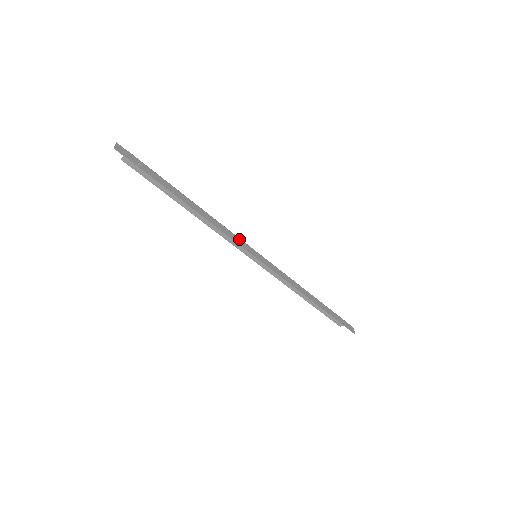
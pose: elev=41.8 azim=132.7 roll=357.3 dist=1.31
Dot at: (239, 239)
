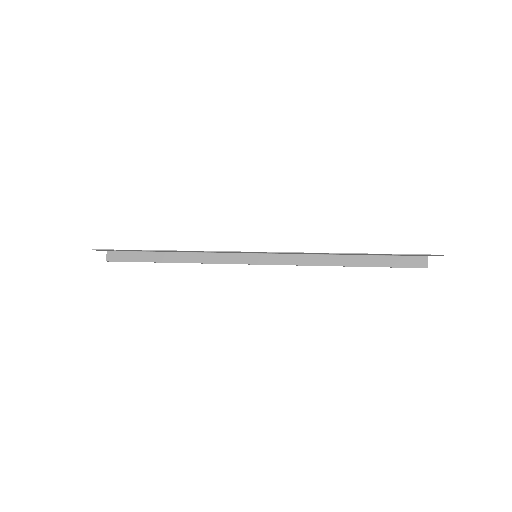
Dot at: (228, 252)
